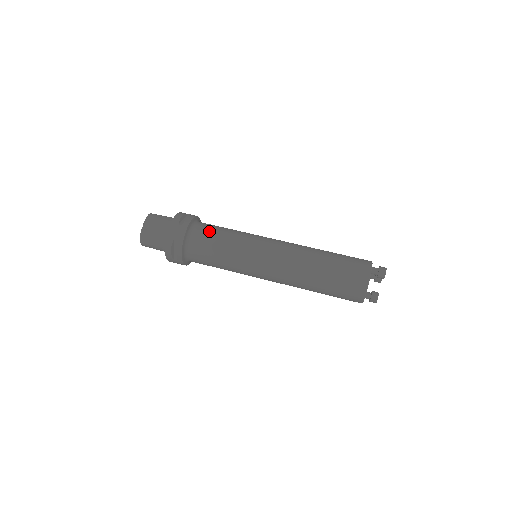
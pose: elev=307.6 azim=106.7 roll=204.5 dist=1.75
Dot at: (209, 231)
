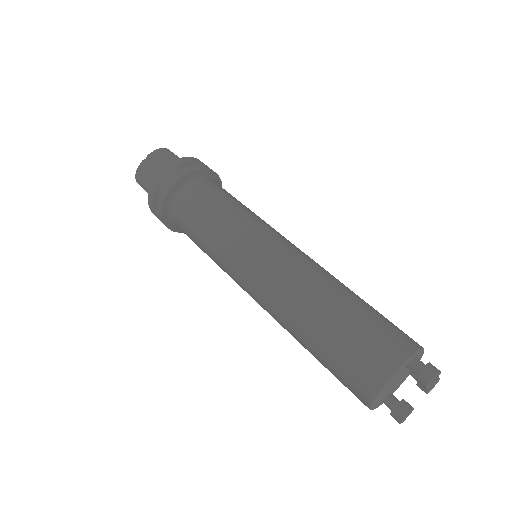
Dot at: (208, 192)
